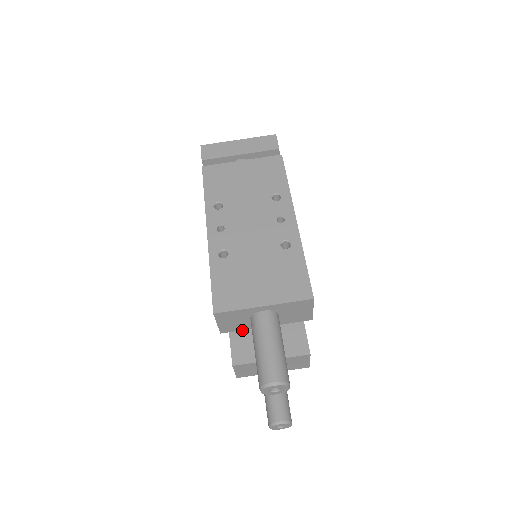
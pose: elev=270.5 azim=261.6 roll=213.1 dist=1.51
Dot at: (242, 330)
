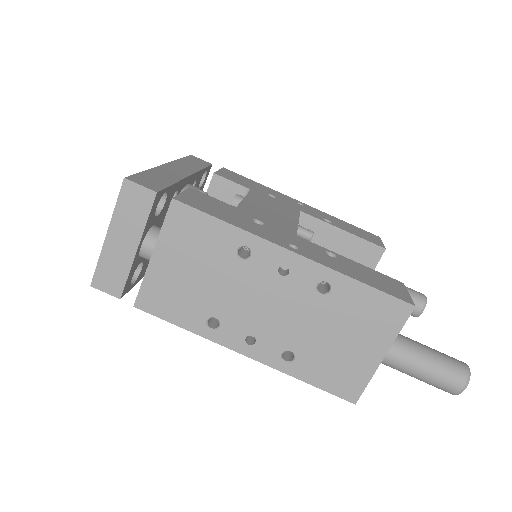
Dot at: occluded
